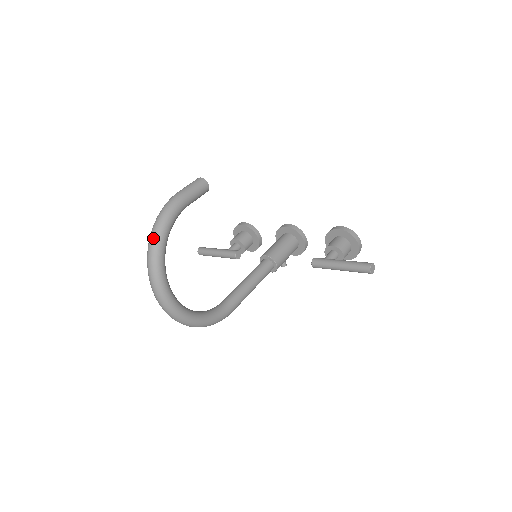
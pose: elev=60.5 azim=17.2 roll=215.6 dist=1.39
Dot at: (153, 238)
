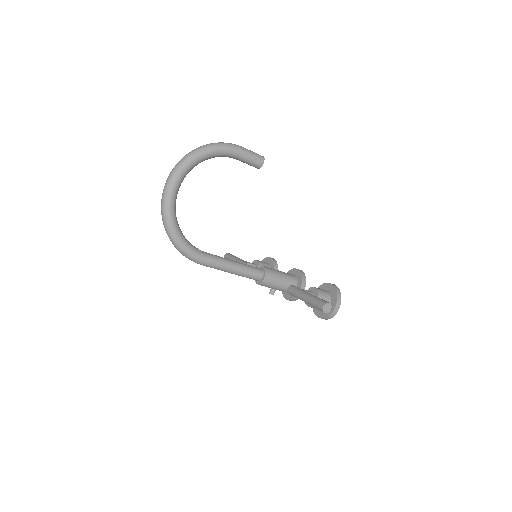
Dot at: (199, 147)
